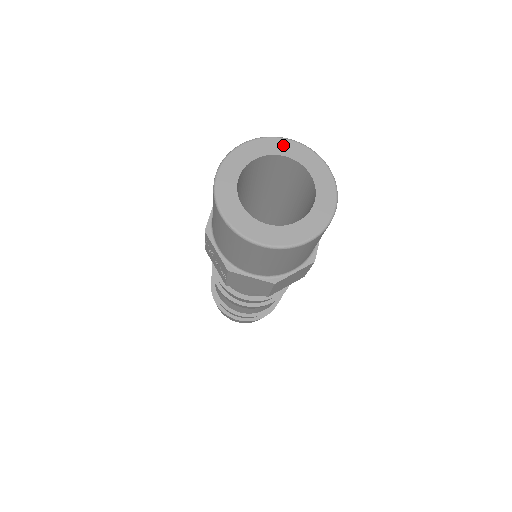
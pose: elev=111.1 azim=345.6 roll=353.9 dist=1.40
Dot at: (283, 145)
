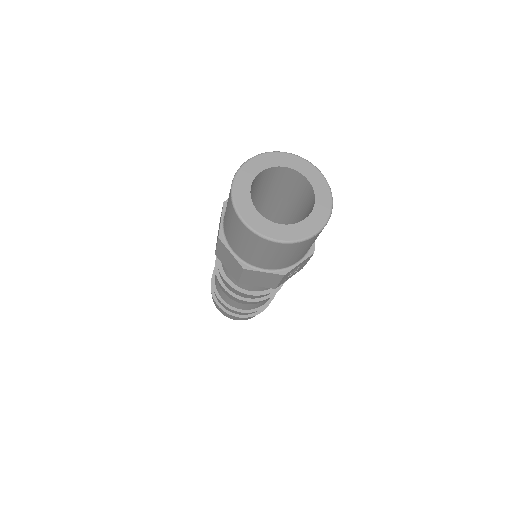
Dot at: (311, 171)
